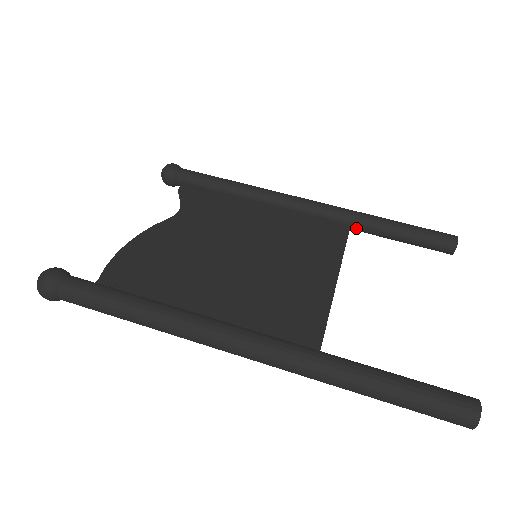
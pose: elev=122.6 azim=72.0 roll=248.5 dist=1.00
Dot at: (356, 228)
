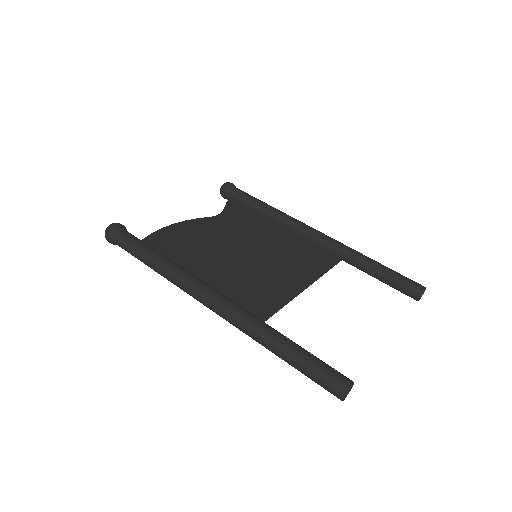
Dot at: (347, 261)
